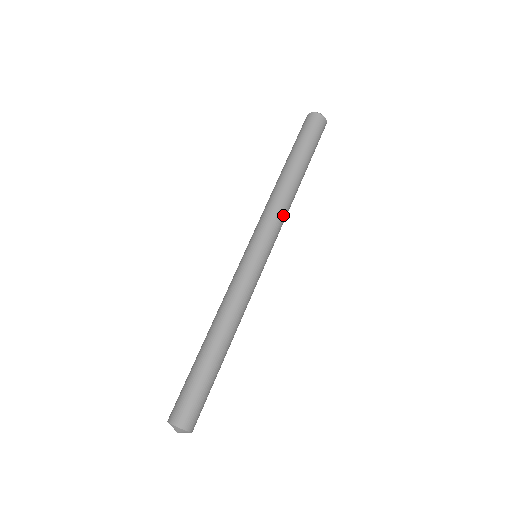
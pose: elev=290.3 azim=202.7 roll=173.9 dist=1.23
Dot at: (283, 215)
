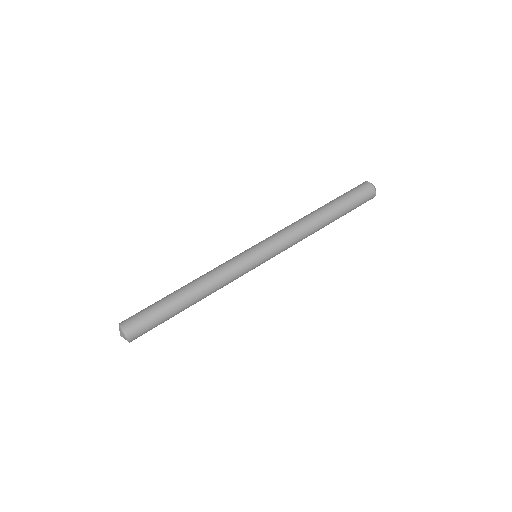
Dot at: (295, 241)
